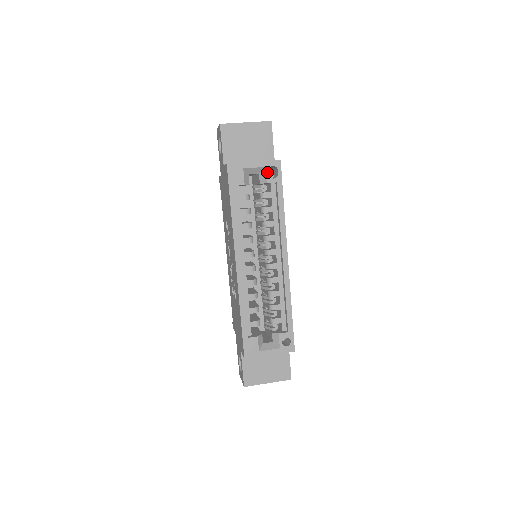
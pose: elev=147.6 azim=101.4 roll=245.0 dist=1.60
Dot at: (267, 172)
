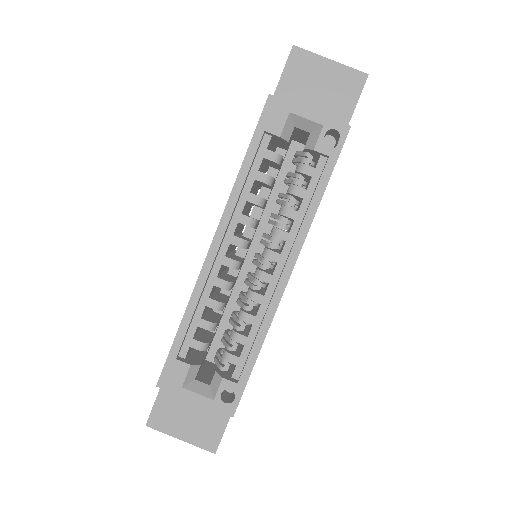
Dot at: (322, 134)
